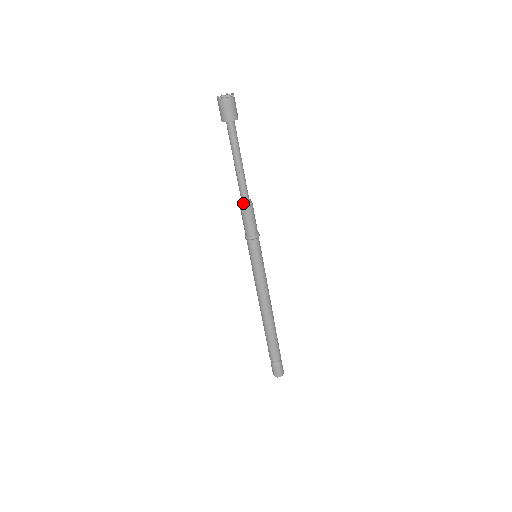
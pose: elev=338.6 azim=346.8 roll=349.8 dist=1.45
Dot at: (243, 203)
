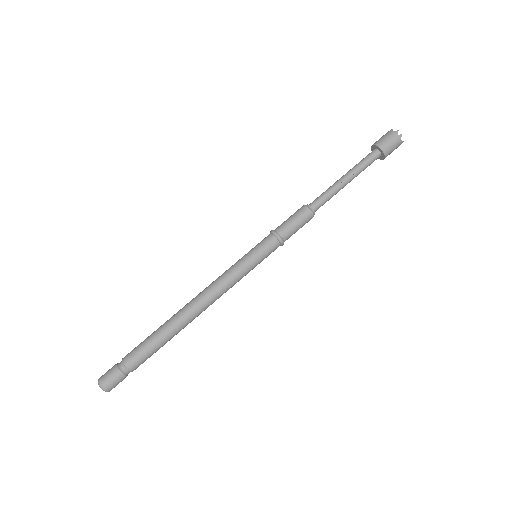
Dot at: (309, 205)
